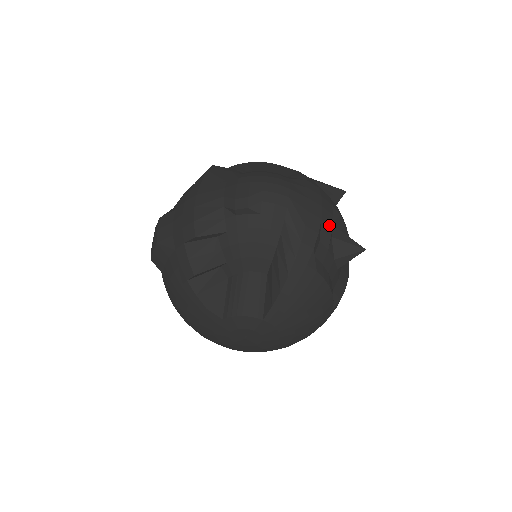
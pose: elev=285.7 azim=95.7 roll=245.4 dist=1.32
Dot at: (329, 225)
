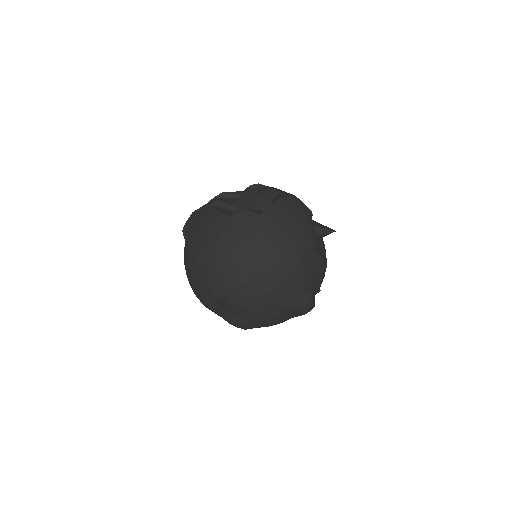
Dot at: (309, 209)
